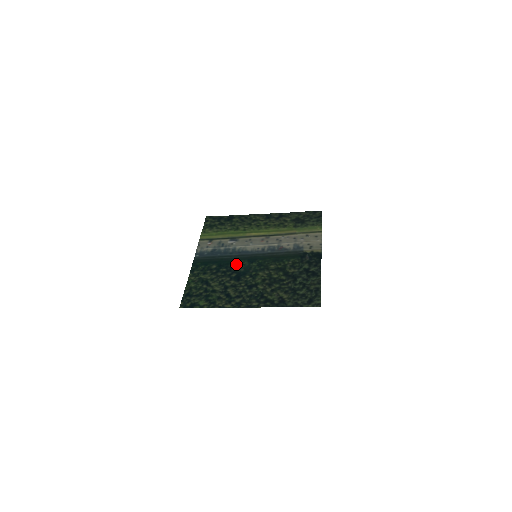
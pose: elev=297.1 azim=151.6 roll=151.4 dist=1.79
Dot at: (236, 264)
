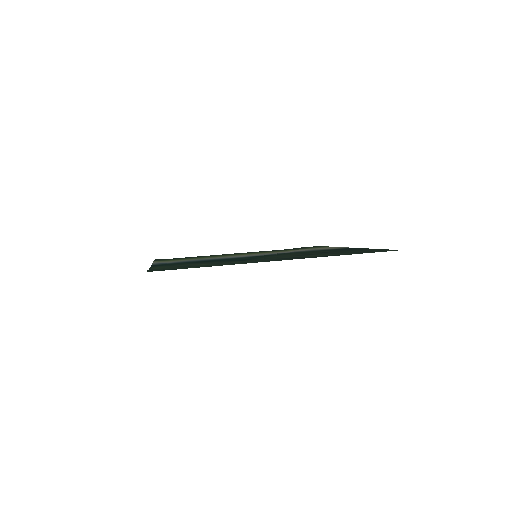
Dot at: (229, 259)
